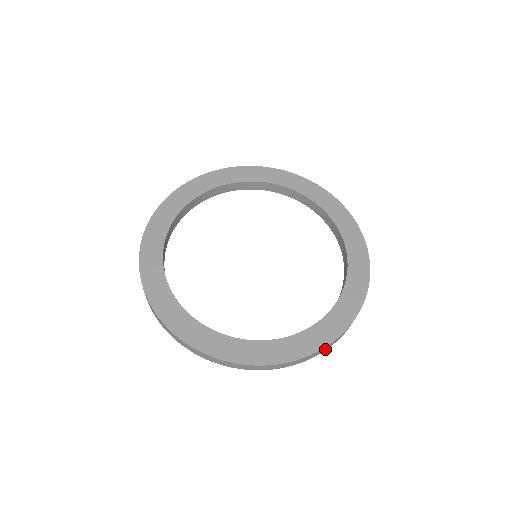
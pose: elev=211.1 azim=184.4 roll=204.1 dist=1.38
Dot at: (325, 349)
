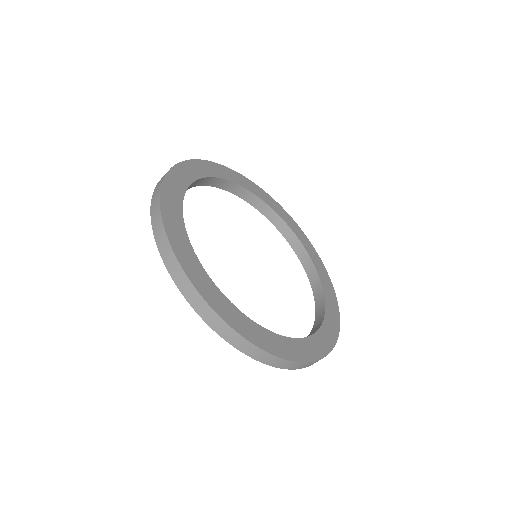
Dot at: occluded
